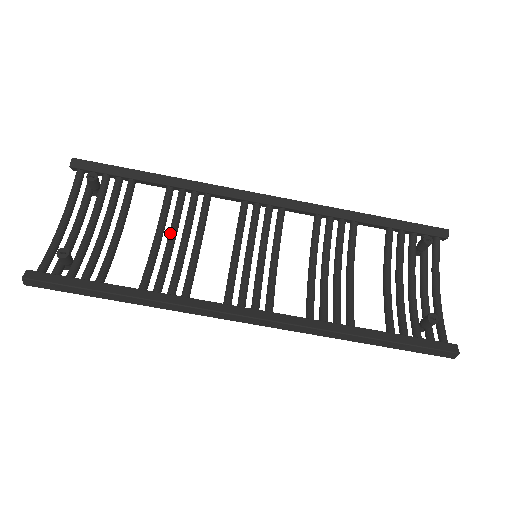
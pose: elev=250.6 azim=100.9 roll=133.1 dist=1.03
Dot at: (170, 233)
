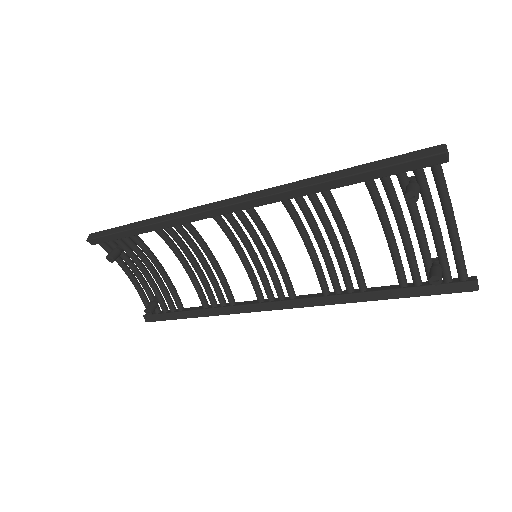
Dot at: (188, 259)
